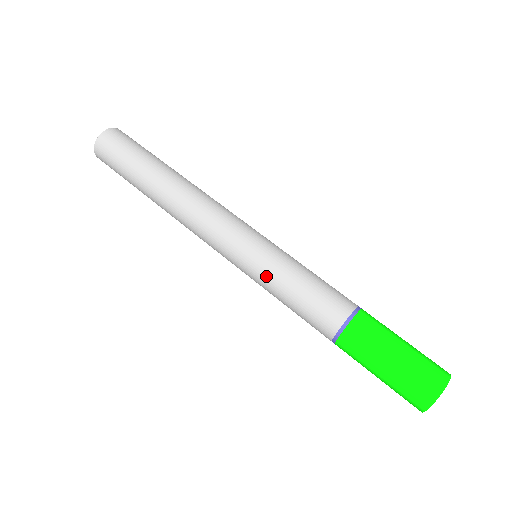
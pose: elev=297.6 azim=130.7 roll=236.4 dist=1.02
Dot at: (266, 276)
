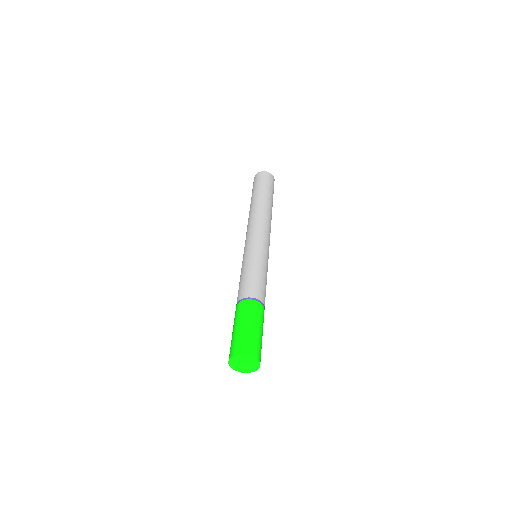
Dot at: (249, 258)
